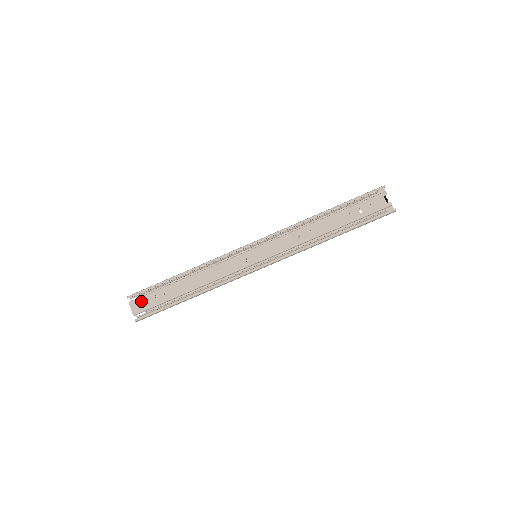
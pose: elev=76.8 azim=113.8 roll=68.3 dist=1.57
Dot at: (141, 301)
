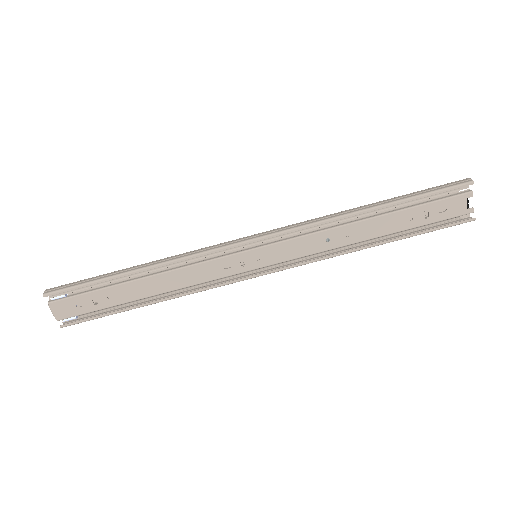
Dot at: (68, 303)
